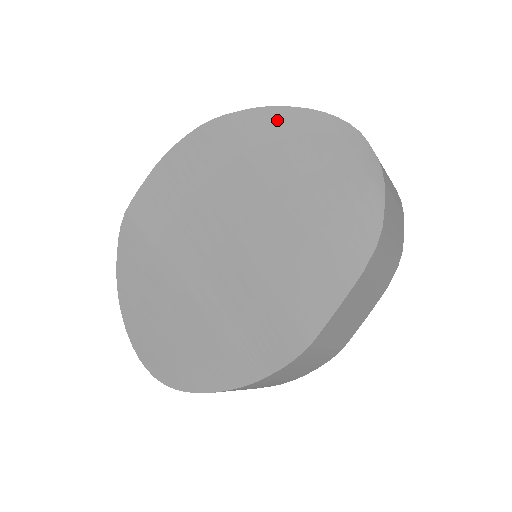
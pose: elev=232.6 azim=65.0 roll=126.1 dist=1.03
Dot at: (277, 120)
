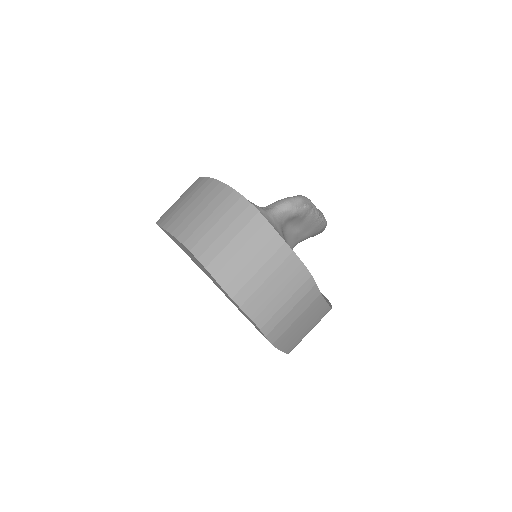
Dot at: occluded
